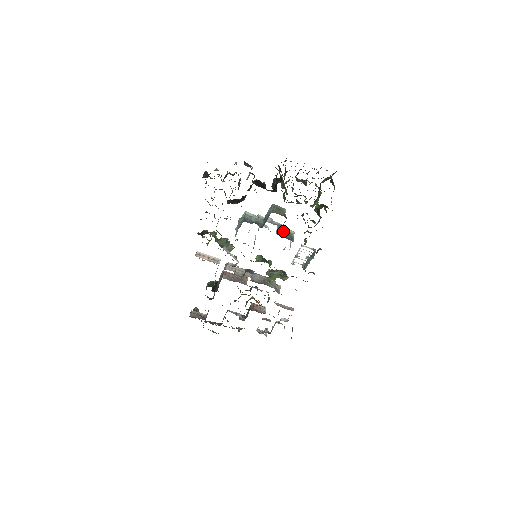
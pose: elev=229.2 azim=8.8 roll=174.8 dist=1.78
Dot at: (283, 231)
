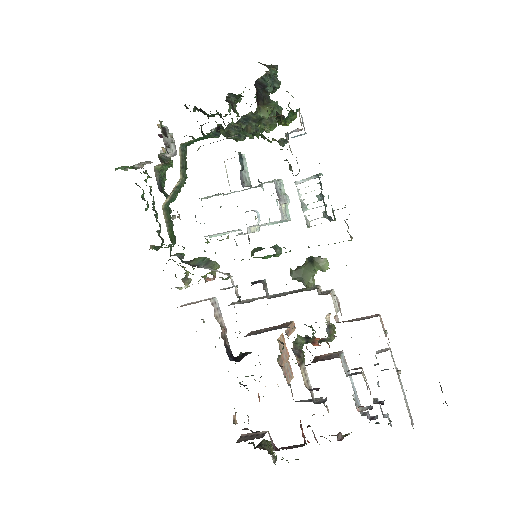
Dot at: occluded
